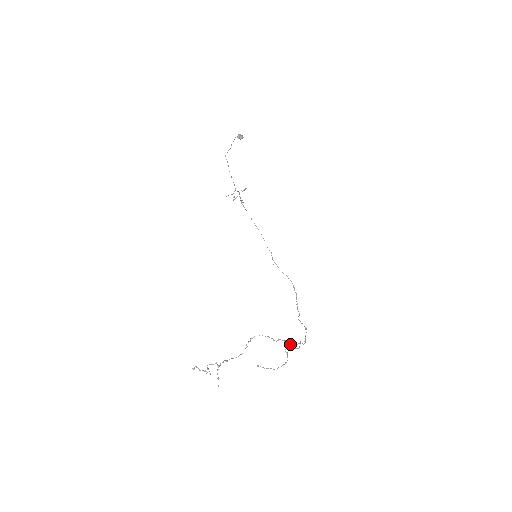
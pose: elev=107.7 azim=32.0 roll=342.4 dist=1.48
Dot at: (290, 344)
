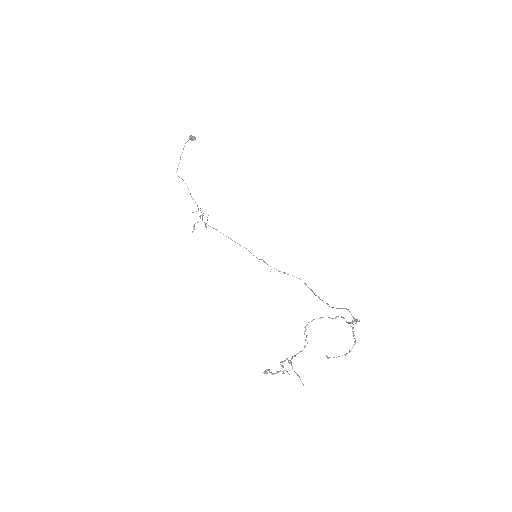
Dot at: (347, 322)
